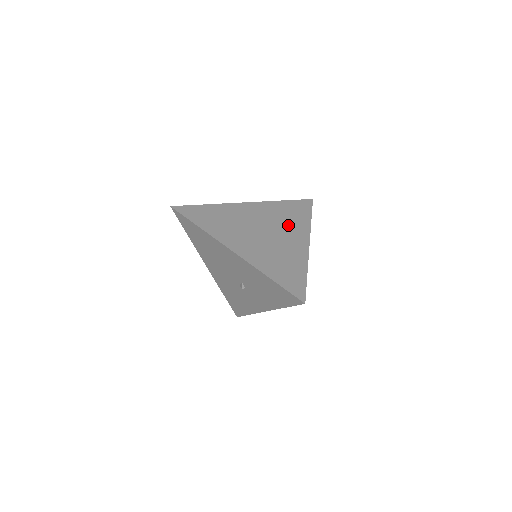
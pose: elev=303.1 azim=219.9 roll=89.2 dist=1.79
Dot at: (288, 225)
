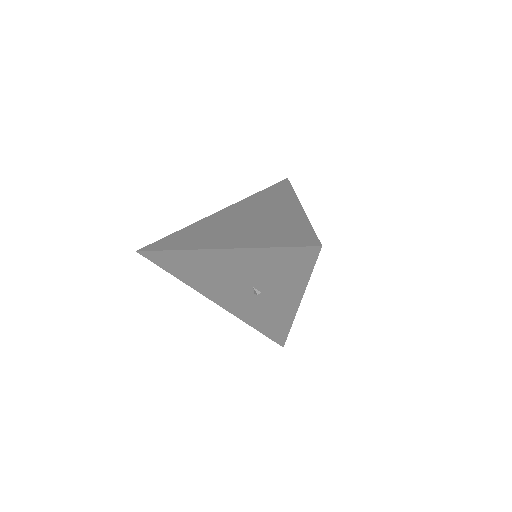
Dot at: (270, 204)
